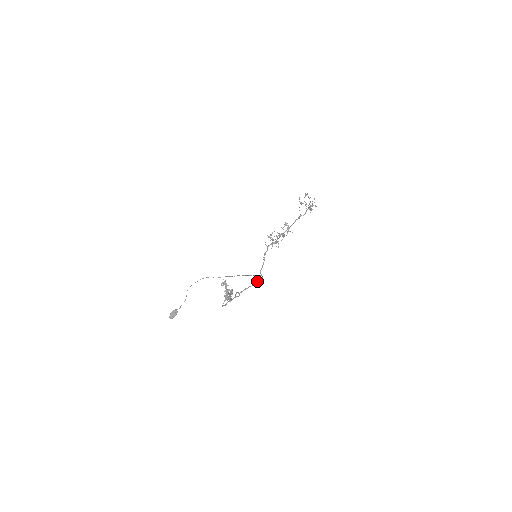
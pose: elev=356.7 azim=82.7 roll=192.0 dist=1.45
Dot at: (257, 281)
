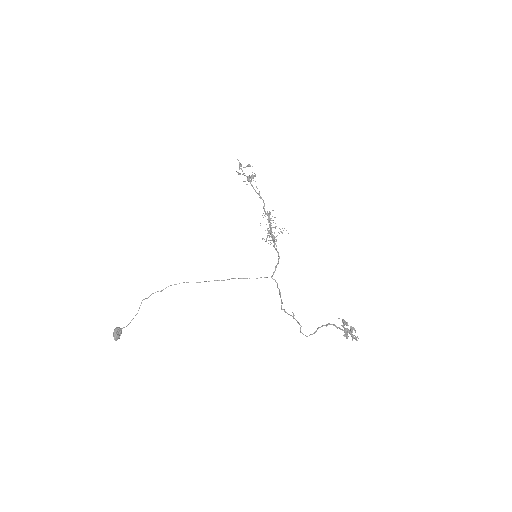
Dot at: occluded
